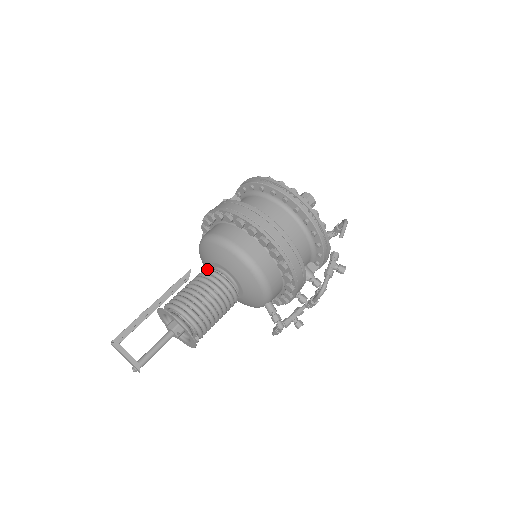
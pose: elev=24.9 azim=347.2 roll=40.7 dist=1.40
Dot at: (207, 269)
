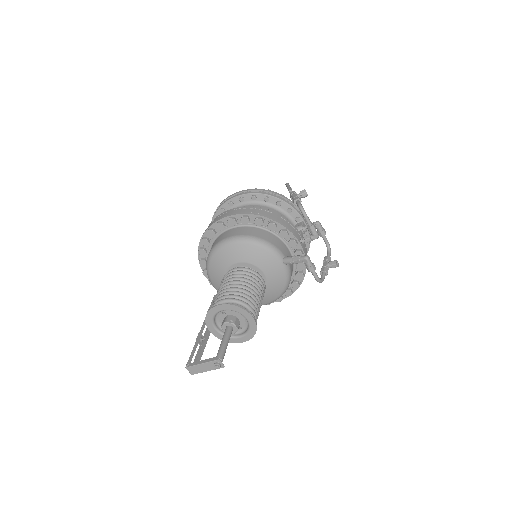
Dot at: occluded
